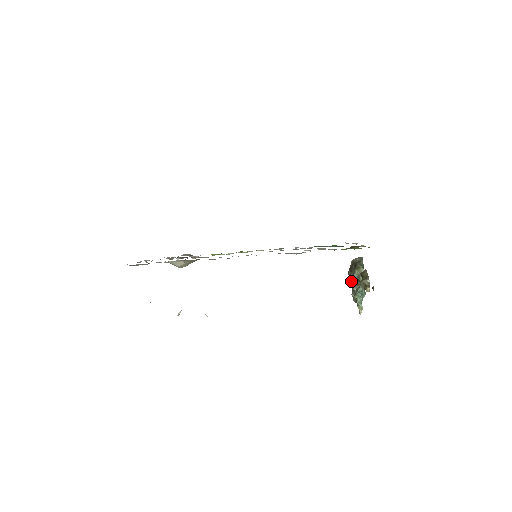
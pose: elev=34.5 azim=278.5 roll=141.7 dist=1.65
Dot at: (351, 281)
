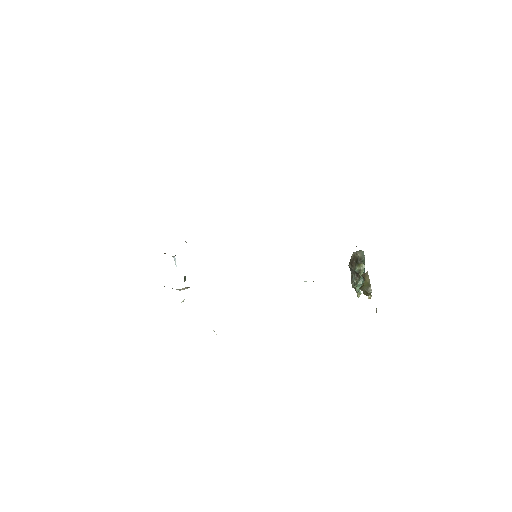
Dot at: (351, 273)
